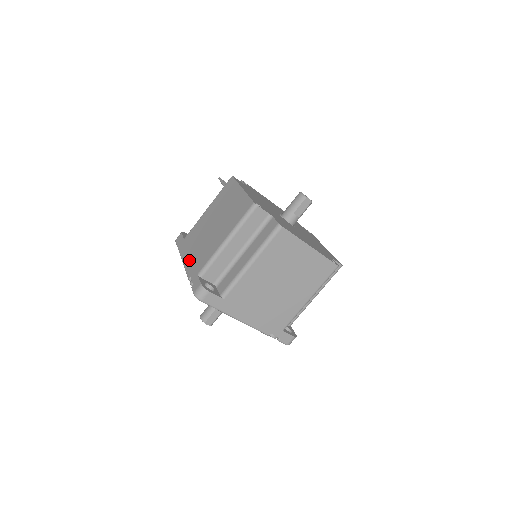
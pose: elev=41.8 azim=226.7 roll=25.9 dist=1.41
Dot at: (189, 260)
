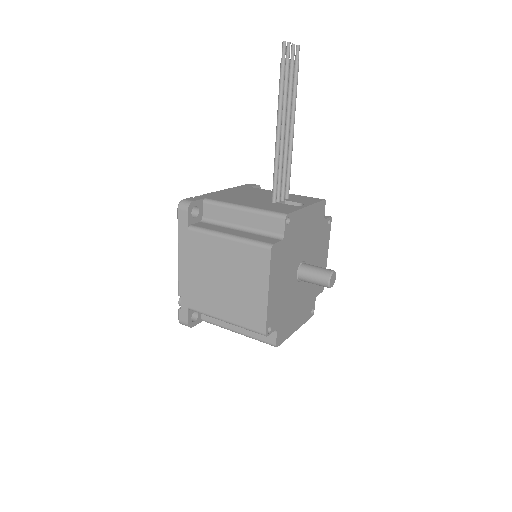
Dot at: (185, 275)
